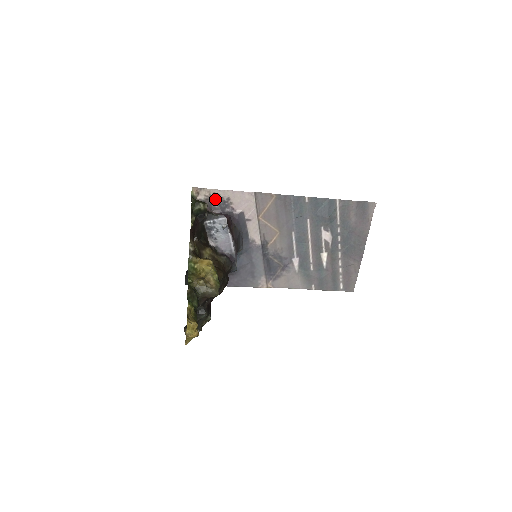
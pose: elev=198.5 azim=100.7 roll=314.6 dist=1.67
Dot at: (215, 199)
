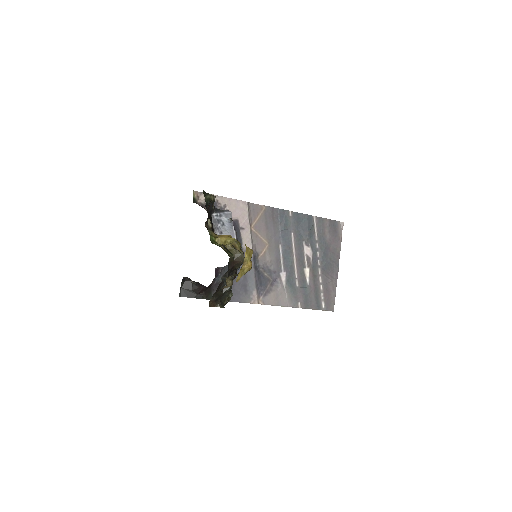
Dot at: occluded
